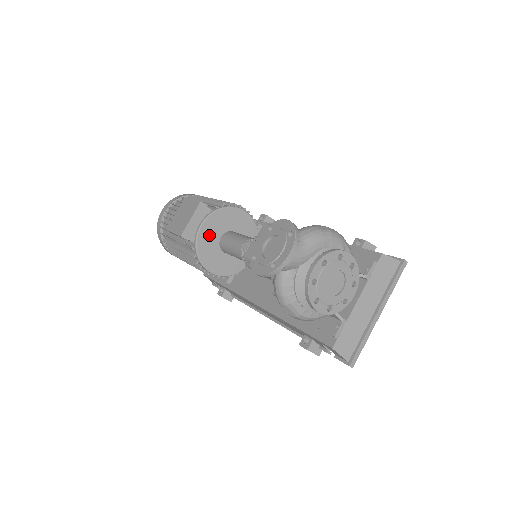
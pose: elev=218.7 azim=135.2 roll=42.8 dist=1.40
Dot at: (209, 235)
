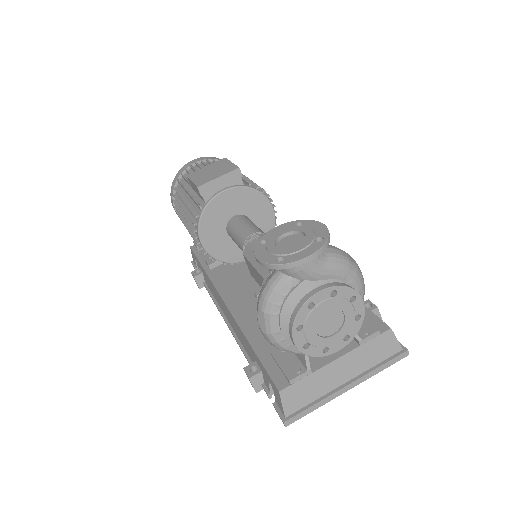
Dot at: (225, 206)
